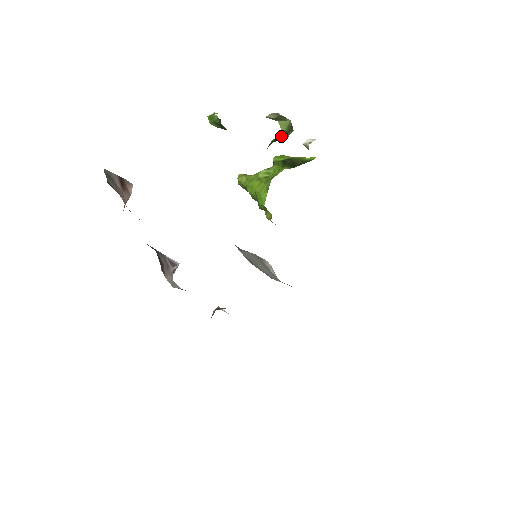
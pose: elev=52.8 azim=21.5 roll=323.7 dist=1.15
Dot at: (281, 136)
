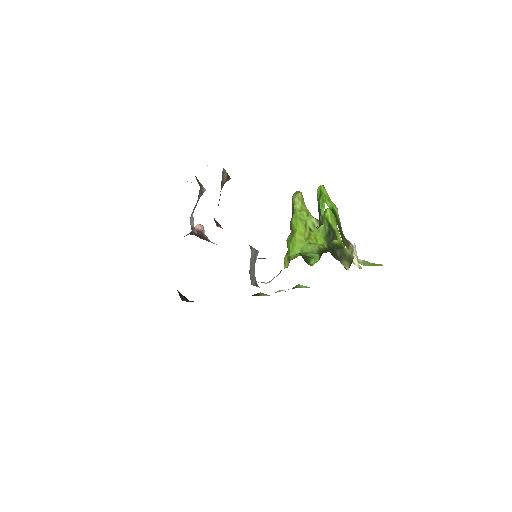
Dot at: (341, 252)
